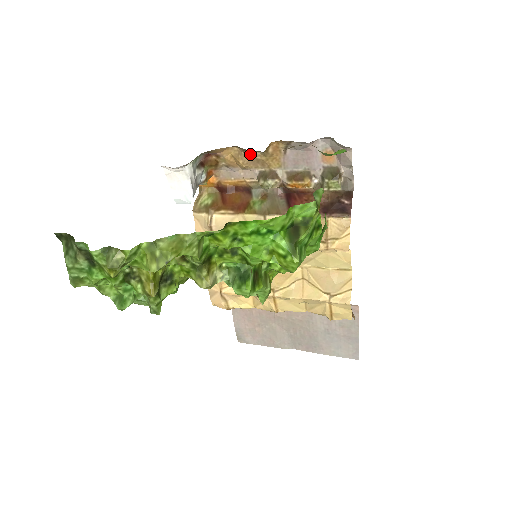
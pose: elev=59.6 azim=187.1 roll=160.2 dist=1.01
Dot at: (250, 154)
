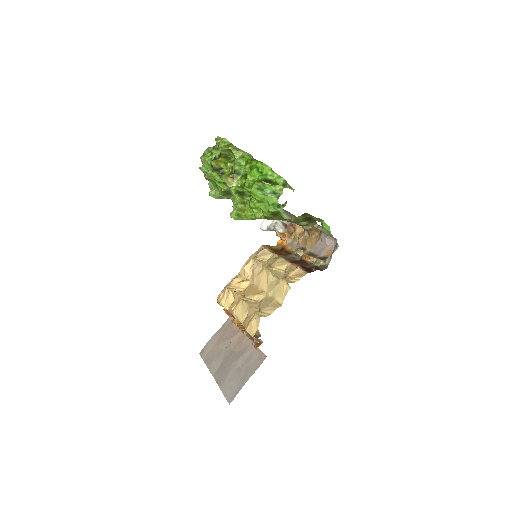
Dot at: (305, 234)
